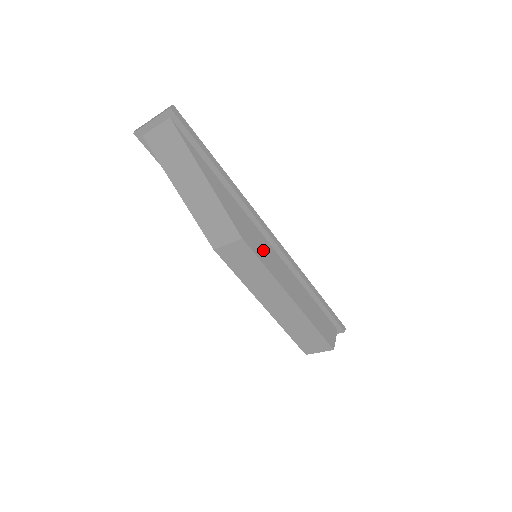
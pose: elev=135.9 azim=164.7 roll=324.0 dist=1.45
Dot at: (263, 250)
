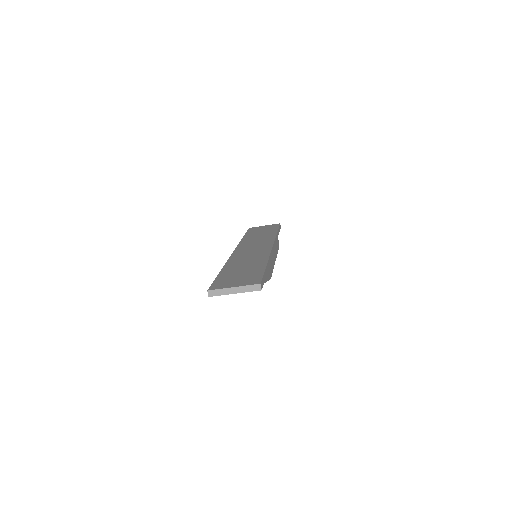
Dot at: occluded
